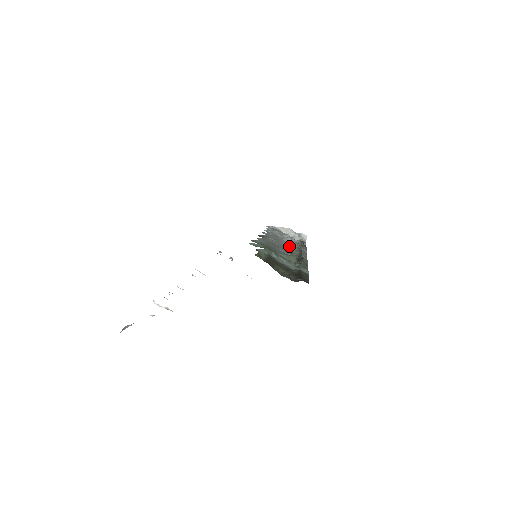
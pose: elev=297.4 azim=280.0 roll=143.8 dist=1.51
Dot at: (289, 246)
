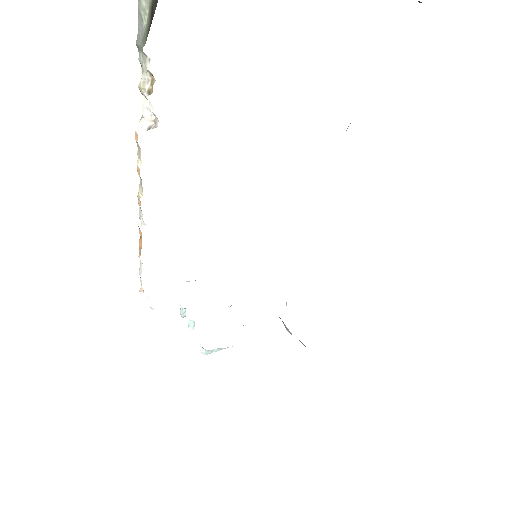
Dot at: occluded
